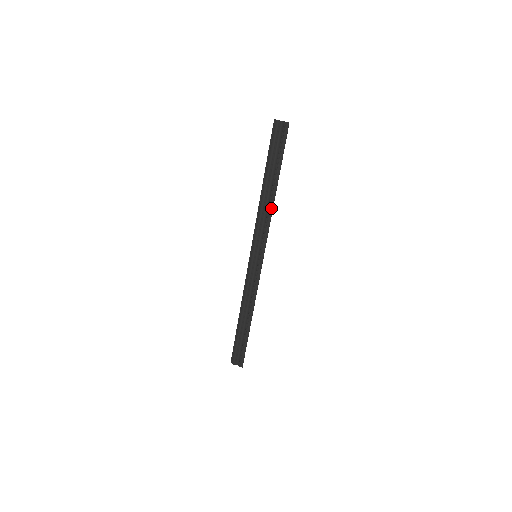
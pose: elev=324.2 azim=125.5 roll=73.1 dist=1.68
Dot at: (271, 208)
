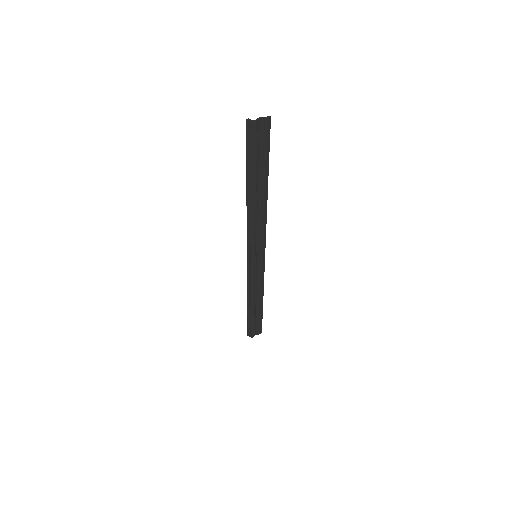
Dot at: (265, 210)
